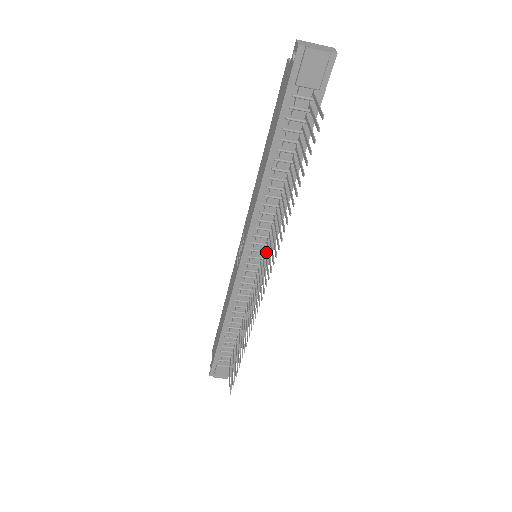
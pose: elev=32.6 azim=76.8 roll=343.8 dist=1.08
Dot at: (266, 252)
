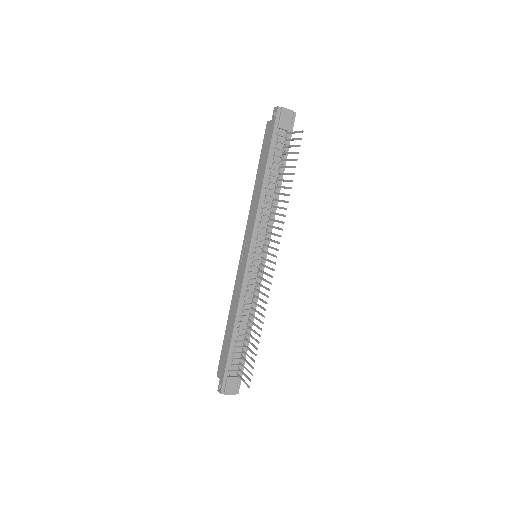
Dot at: (265, 248)
